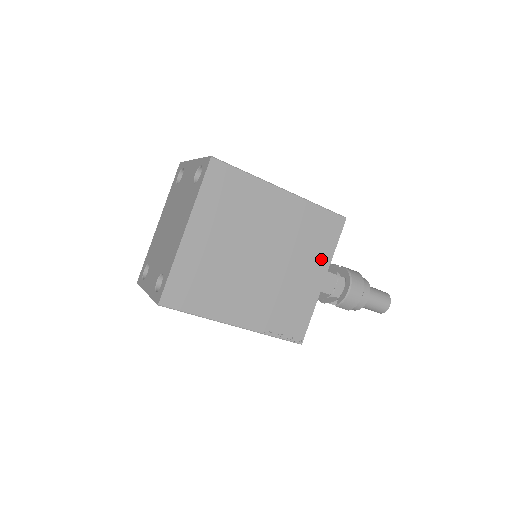
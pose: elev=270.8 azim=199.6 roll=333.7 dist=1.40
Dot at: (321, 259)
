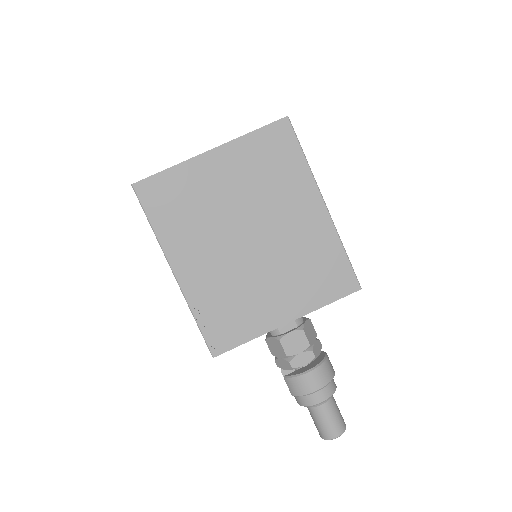
Dot at: (304, 300)
